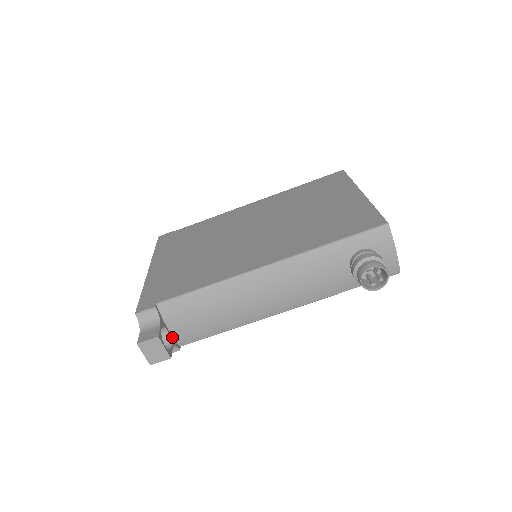
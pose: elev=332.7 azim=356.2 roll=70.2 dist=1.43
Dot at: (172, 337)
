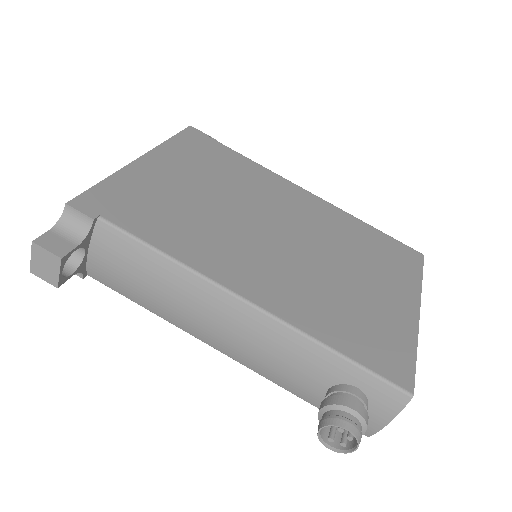
Dot at: (85, 261)
